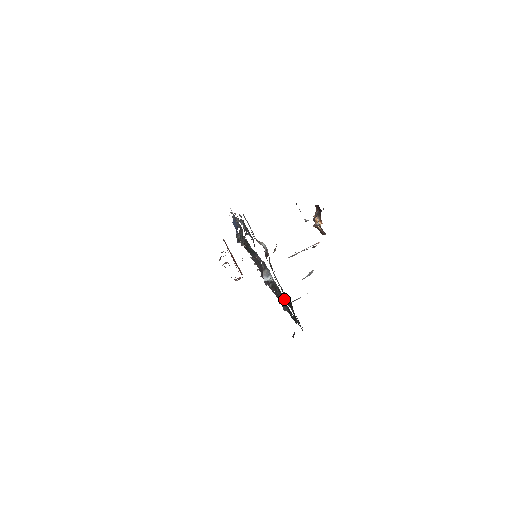
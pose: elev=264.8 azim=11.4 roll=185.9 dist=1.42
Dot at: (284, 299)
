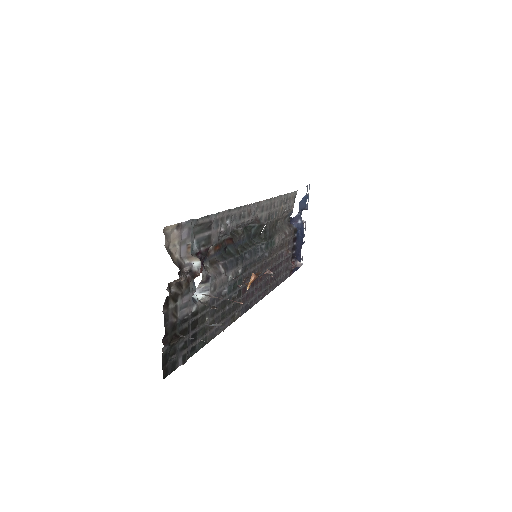
Dot at: (198, 324)
